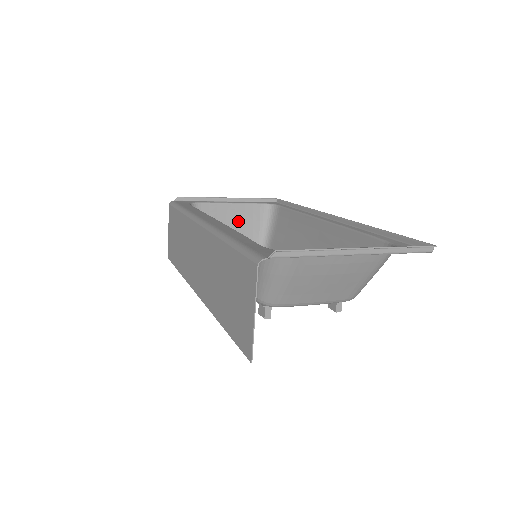
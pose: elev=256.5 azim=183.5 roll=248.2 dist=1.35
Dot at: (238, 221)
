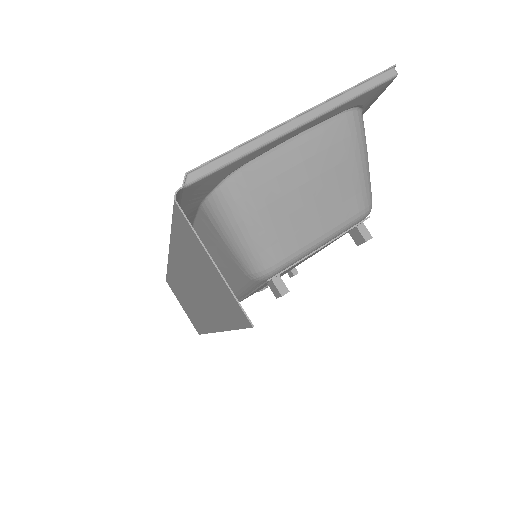
Dot at: occluded
